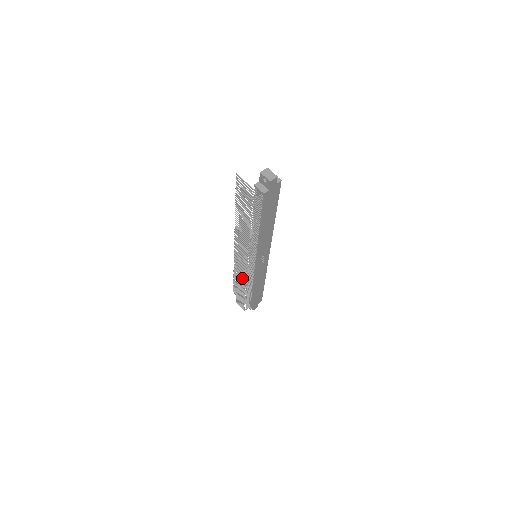
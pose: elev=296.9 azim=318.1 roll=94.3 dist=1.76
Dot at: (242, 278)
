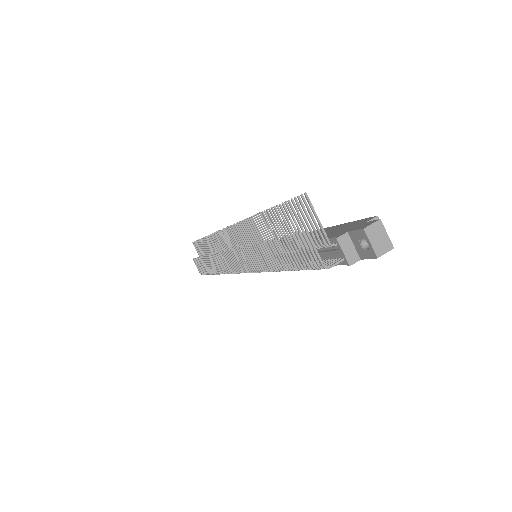
Dot at: (219, 264)
